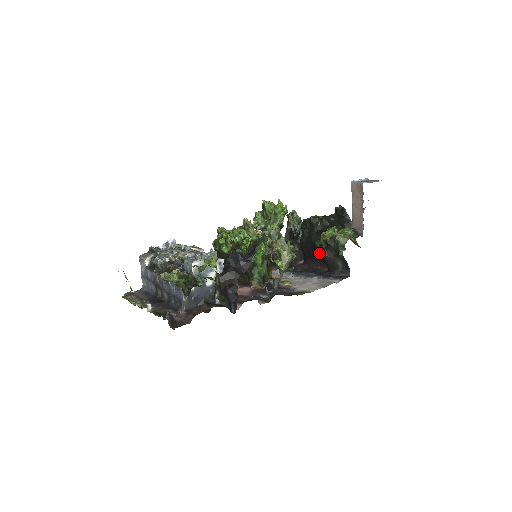
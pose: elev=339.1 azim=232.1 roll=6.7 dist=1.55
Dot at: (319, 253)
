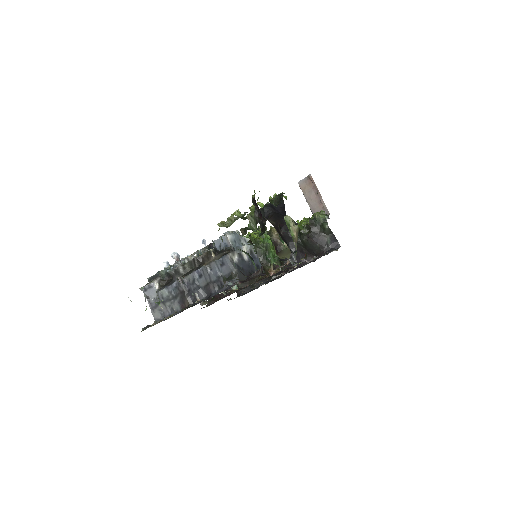
Dot at: (302, 247)
